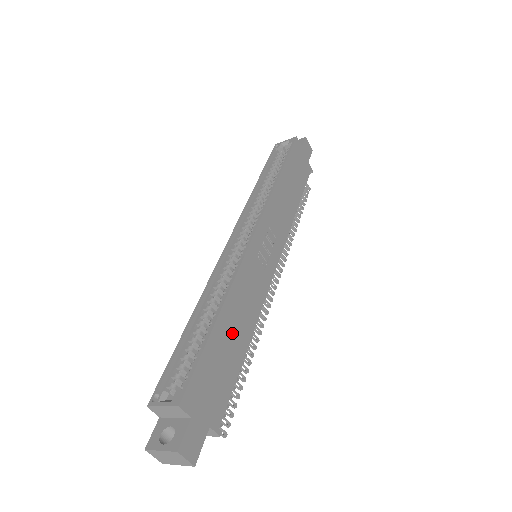
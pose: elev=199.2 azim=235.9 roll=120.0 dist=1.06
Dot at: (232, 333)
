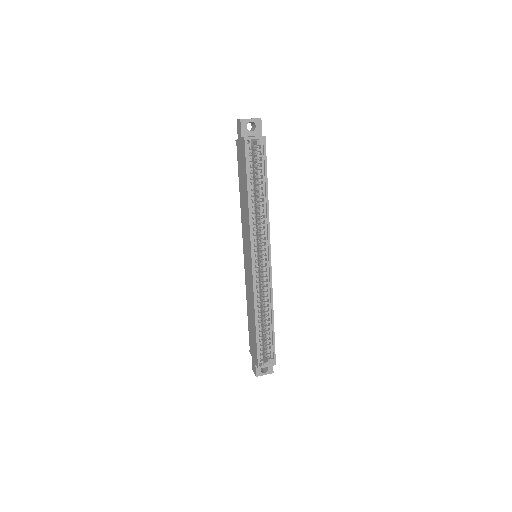
Dot at: occluded
